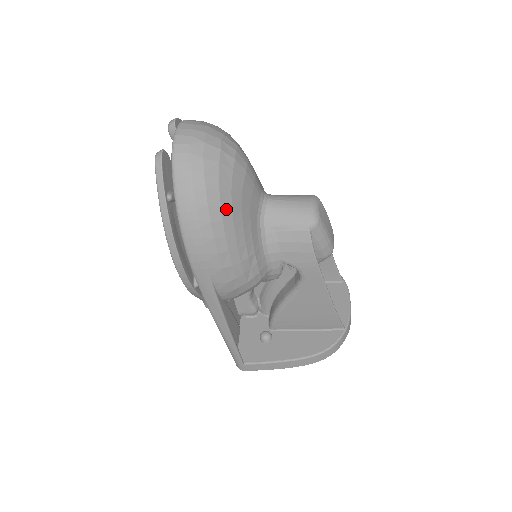
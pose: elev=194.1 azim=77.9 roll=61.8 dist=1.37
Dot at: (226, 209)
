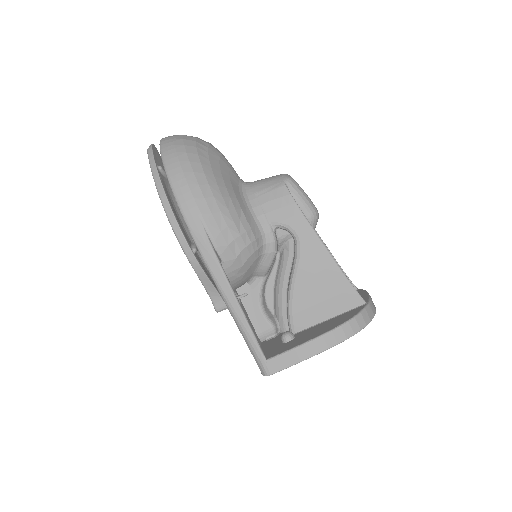
Dot at: (206, 166)
